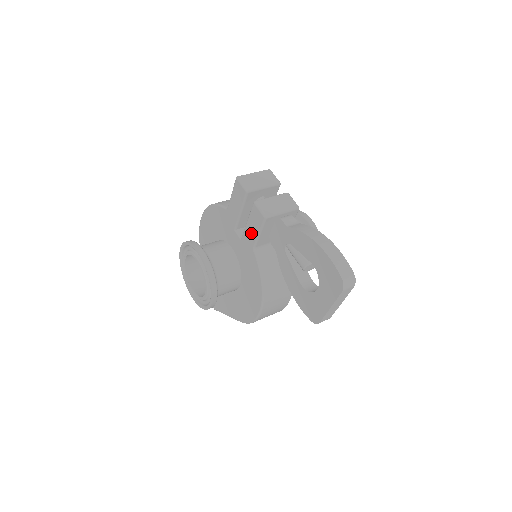
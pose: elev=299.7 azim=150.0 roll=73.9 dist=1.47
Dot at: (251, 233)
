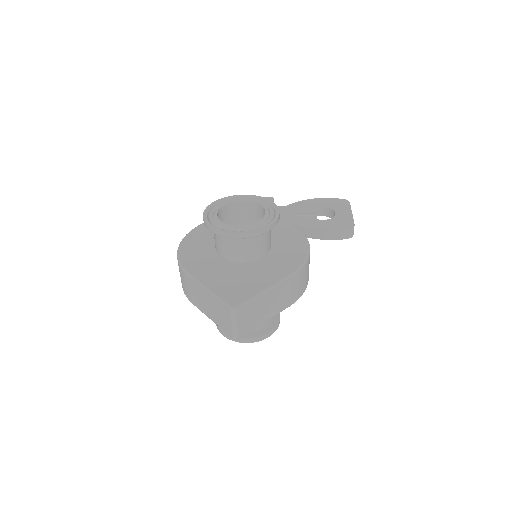
Dot at: occluded
